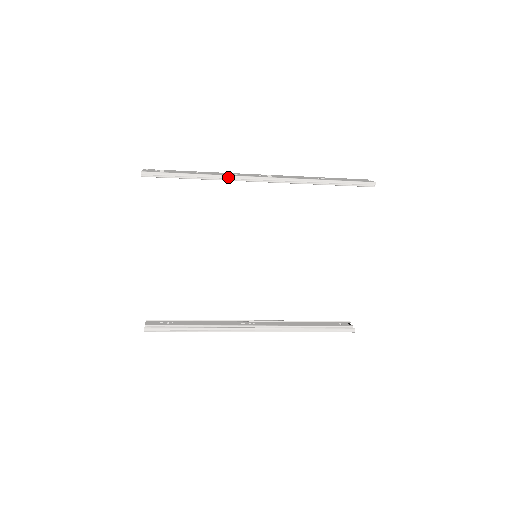
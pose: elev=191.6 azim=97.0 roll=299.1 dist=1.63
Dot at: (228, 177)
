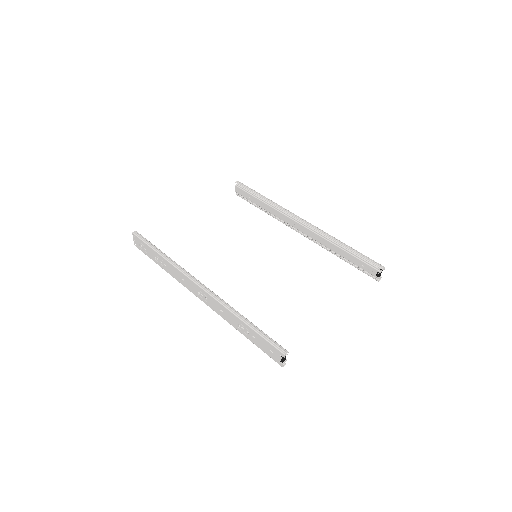
Dot at: (180, 282)
